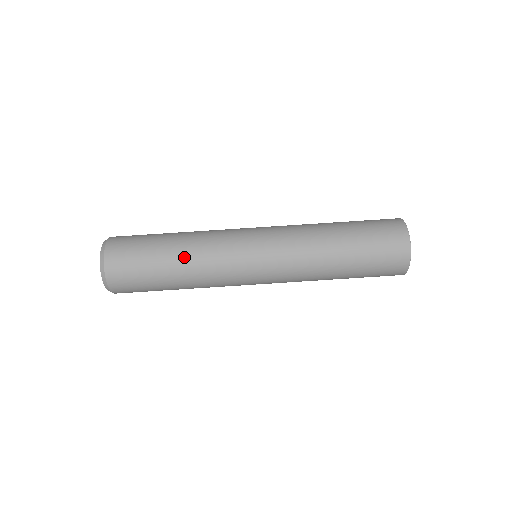
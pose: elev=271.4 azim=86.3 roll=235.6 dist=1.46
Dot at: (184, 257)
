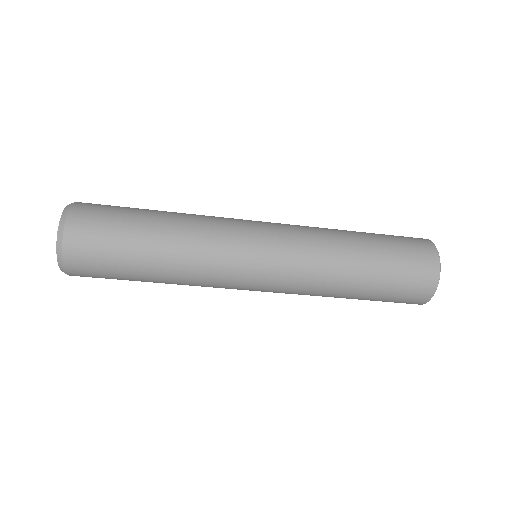
Dot at: (169, 266)
